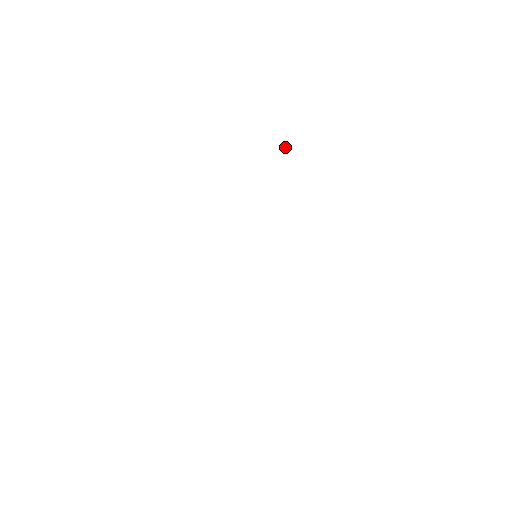
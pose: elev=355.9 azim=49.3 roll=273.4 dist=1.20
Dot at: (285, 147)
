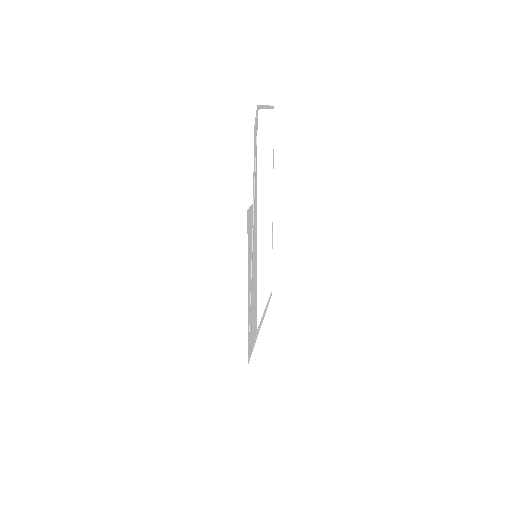
Dot at: (253, 156)
